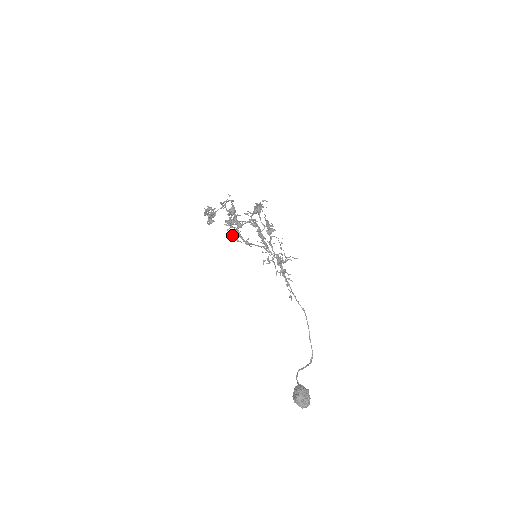
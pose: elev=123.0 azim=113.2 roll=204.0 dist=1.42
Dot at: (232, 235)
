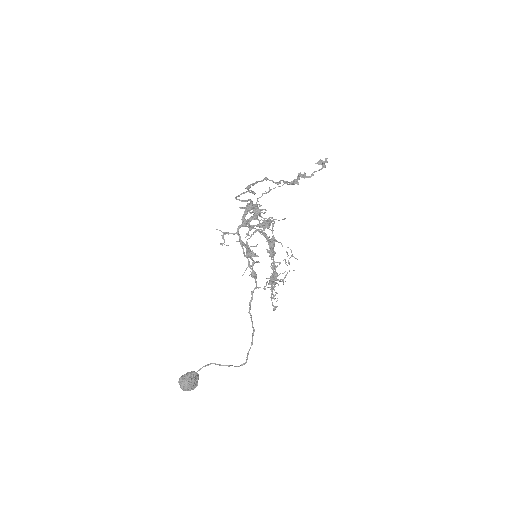
Dot at: (221, 231)
